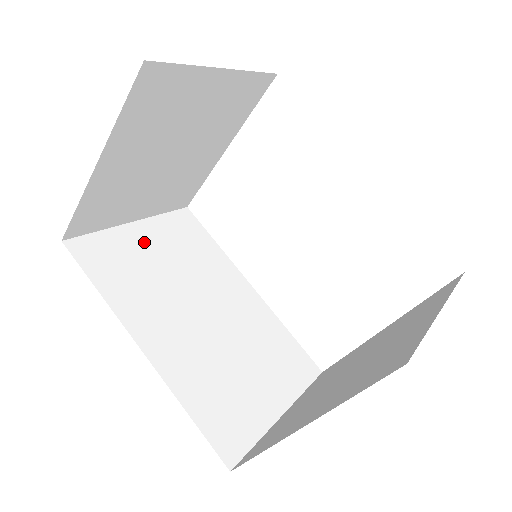
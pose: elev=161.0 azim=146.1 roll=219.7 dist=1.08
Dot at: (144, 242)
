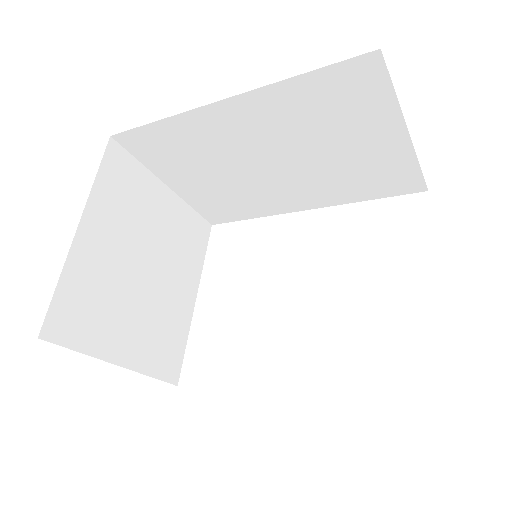
Dot at: occluded
